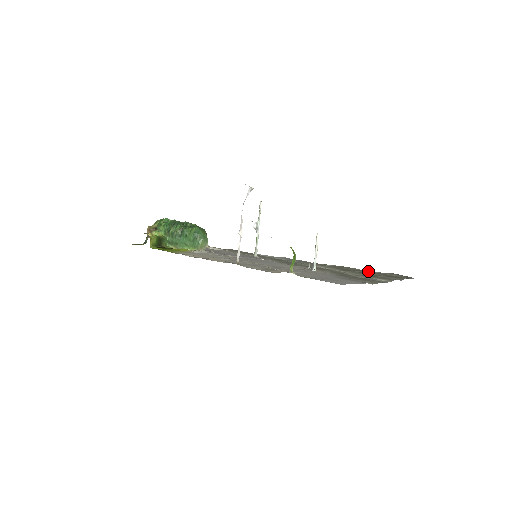
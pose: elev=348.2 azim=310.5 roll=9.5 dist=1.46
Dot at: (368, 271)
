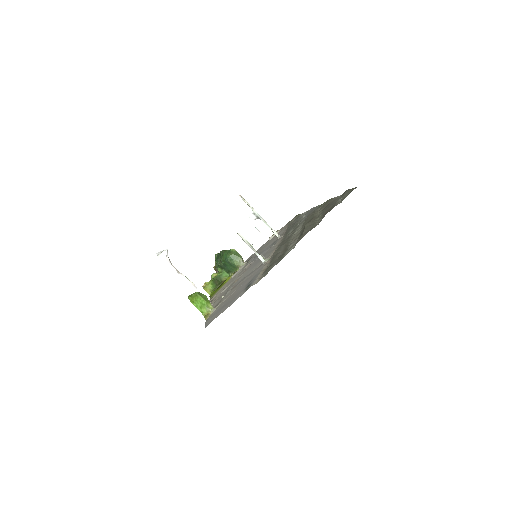
Dot at: (332, 201)
